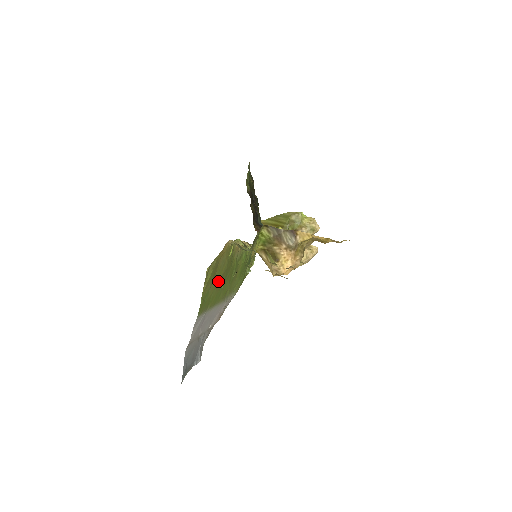
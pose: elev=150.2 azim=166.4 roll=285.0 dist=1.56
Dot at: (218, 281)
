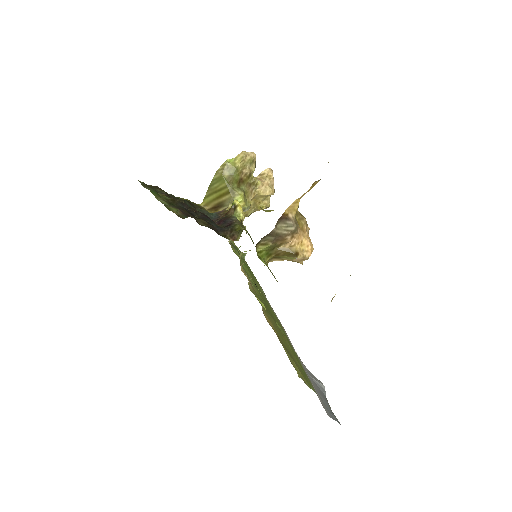
Dot at: occluded
